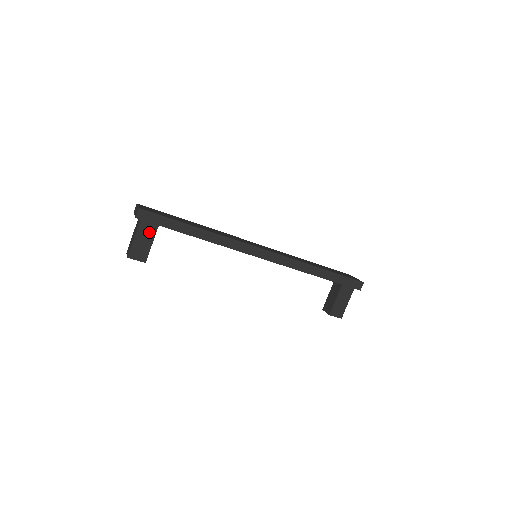
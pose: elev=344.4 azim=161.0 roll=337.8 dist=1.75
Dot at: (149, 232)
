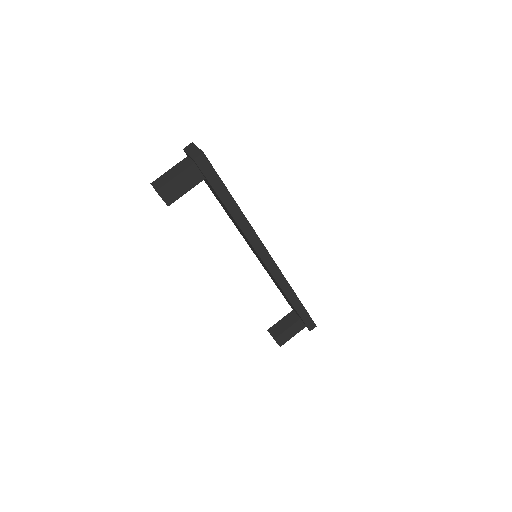
Dot at: (192, 179)
